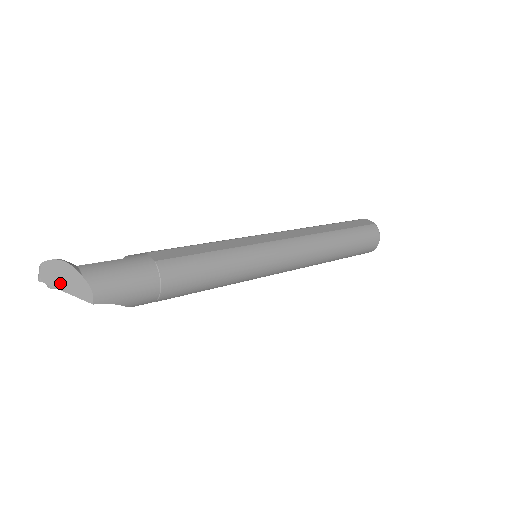
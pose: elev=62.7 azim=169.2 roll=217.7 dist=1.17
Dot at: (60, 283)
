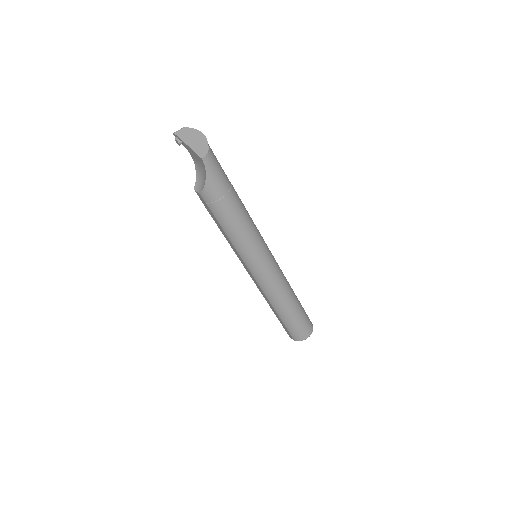
Dot at: (189, 140)
